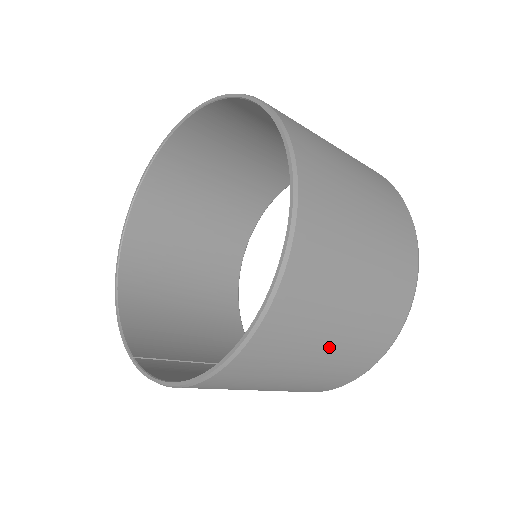
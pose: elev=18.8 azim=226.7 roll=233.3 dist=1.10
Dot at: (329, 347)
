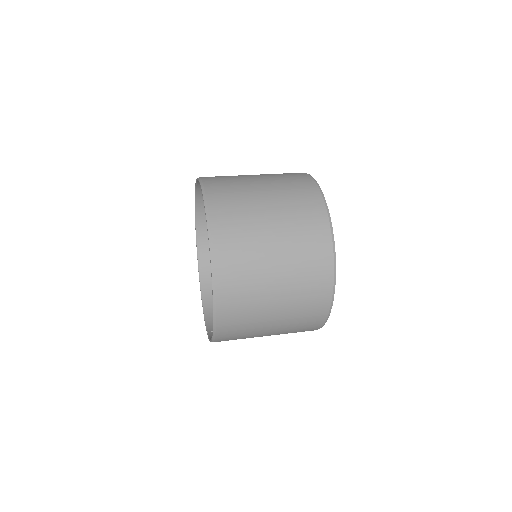
Dot at: (277, 300)
